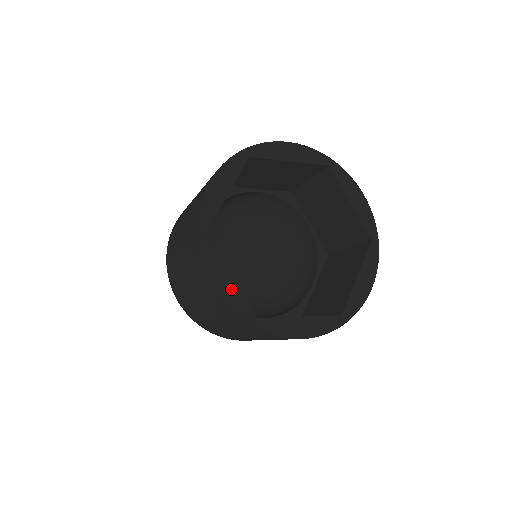
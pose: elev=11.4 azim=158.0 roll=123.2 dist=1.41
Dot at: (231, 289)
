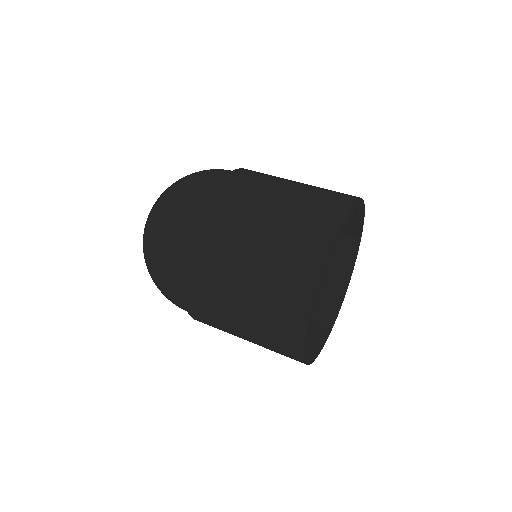
Dot at: occluded
